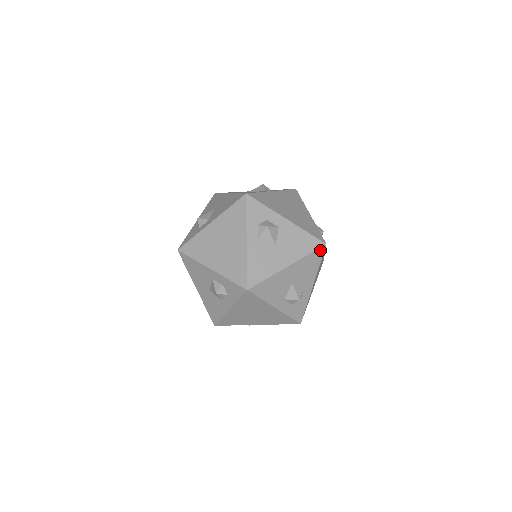
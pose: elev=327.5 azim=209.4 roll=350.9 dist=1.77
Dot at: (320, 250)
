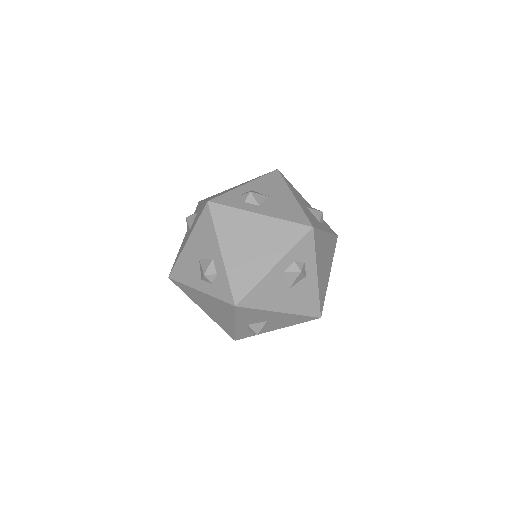
Dot at: (312, 318)
